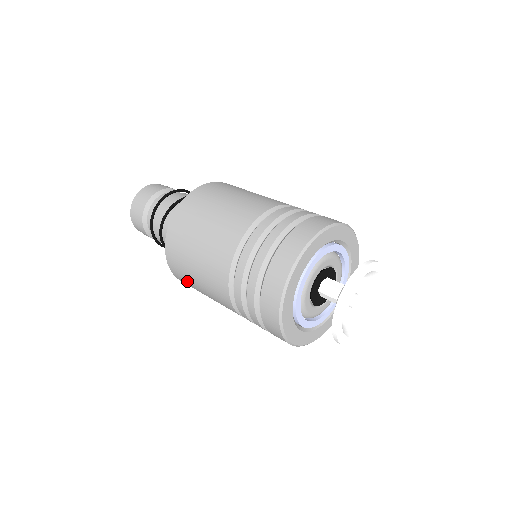
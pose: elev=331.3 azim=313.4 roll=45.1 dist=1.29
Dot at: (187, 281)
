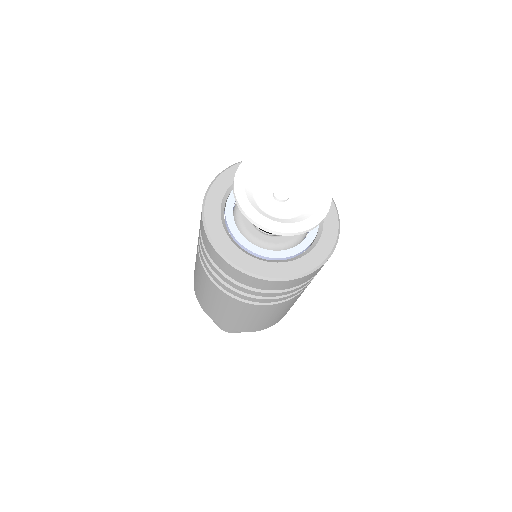
Dot at: occluded
